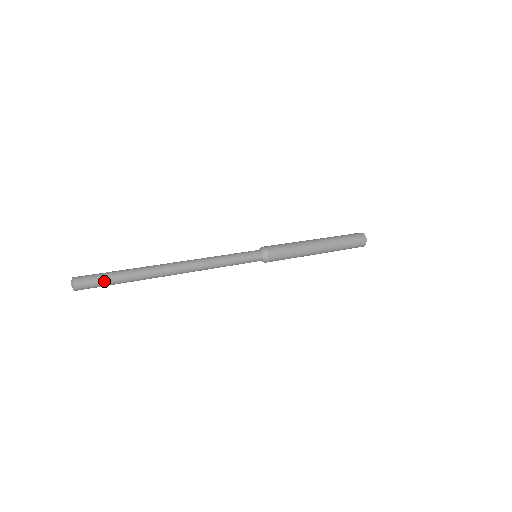
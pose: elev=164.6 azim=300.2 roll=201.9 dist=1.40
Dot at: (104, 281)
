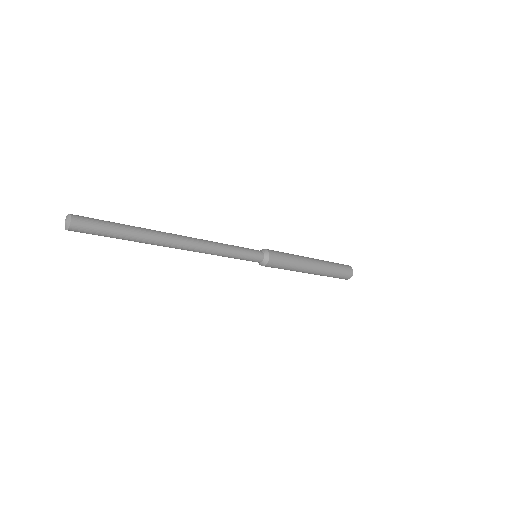
Dot at: (104, 230)
